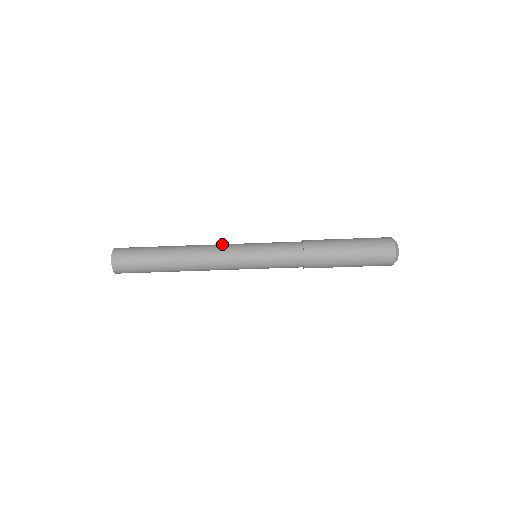
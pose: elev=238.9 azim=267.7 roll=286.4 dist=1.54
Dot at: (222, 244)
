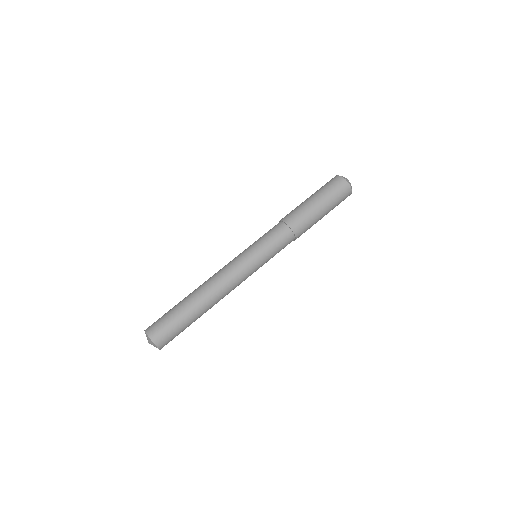
Dot at: occluded
